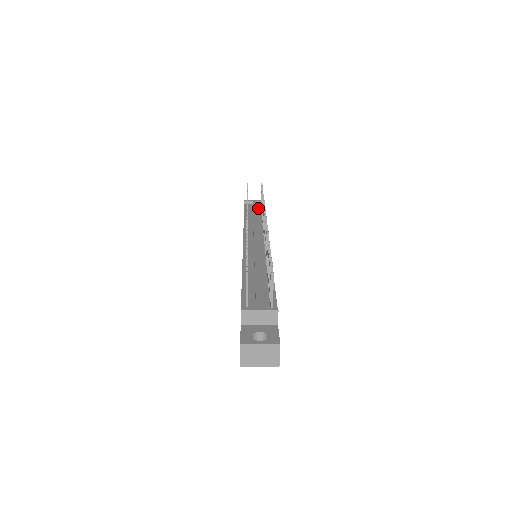
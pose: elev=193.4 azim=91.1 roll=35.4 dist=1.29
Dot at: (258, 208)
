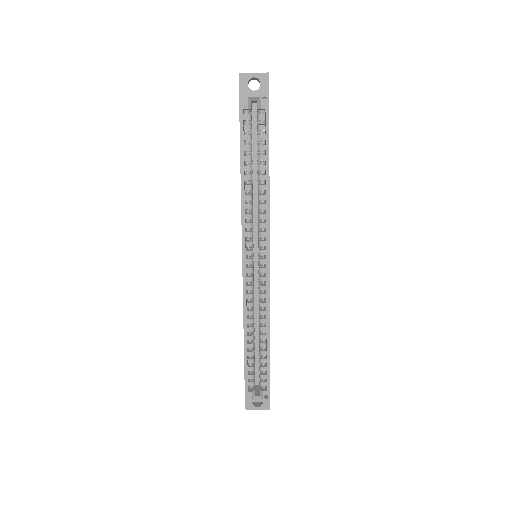
Dot at: occluded
